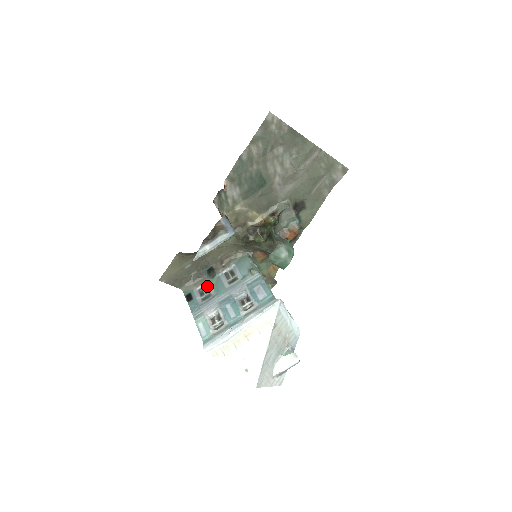
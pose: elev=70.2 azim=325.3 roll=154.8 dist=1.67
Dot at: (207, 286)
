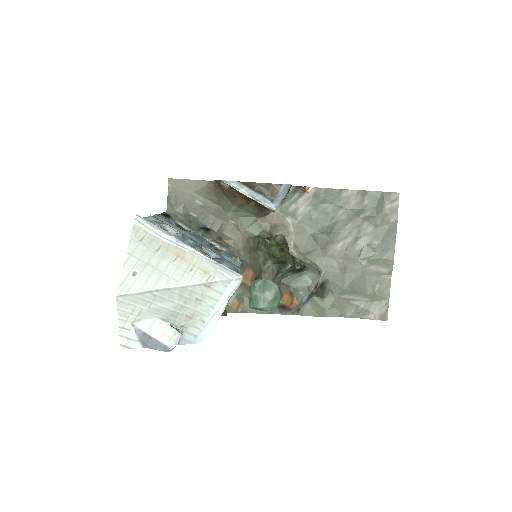
Dot at: (188, 230)
